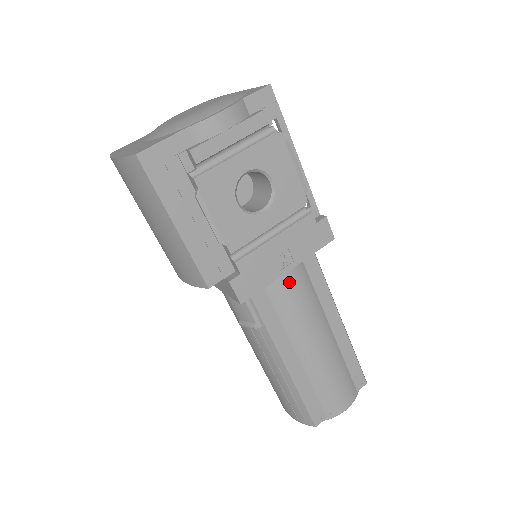
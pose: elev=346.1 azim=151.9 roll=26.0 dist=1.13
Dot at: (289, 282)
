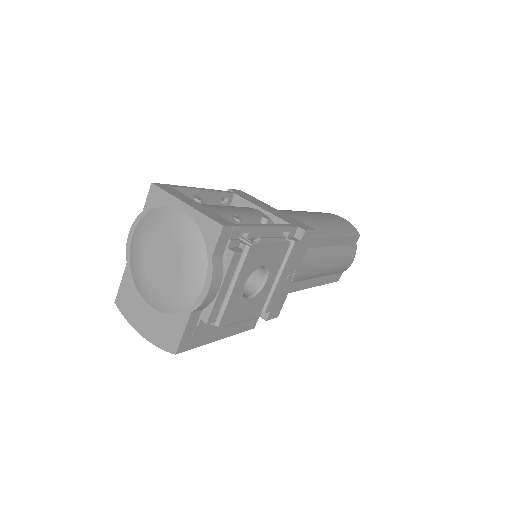
Dot at: occluded
